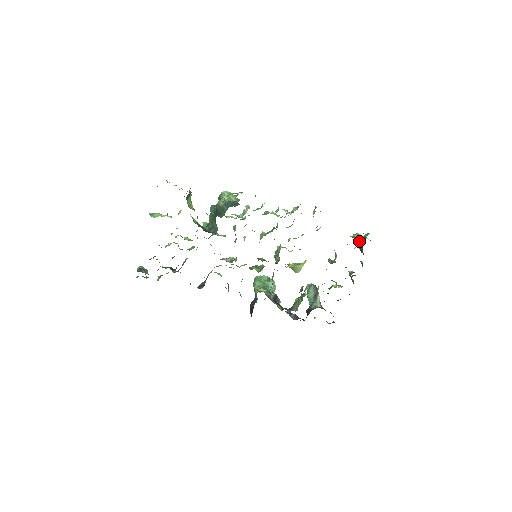
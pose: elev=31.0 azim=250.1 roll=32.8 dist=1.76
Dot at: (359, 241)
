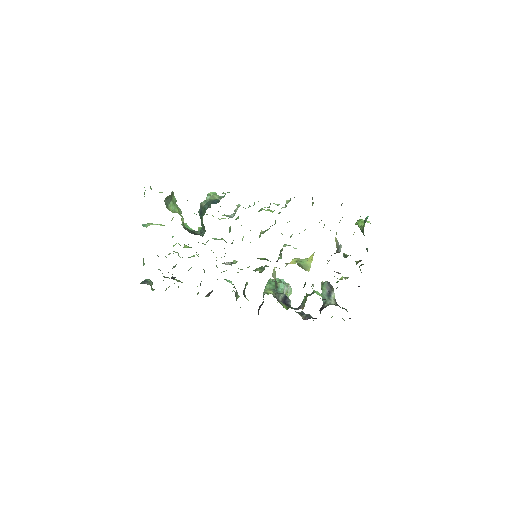
Dot at: (360, 226)
